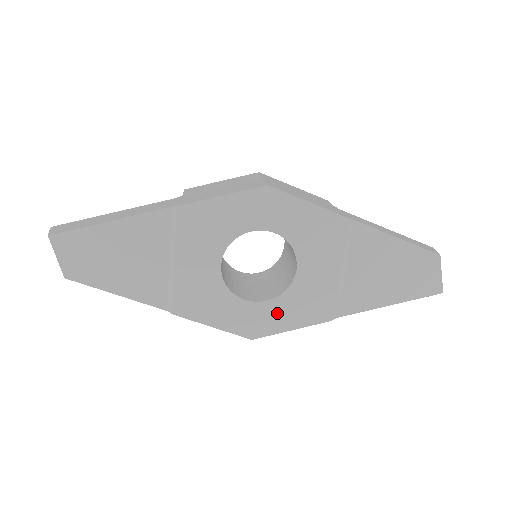
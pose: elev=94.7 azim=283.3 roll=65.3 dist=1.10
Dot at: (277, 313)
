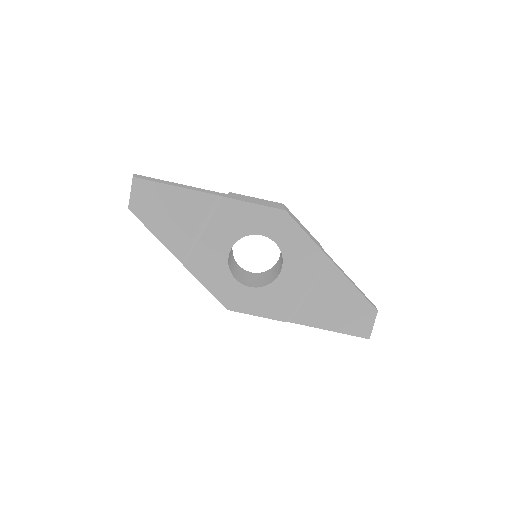
Dot at: (253, 299)
